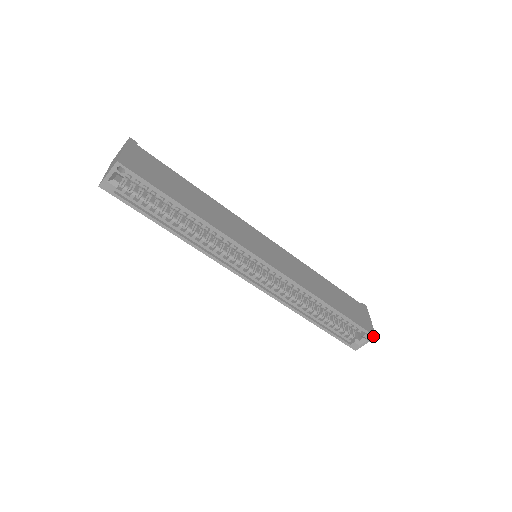
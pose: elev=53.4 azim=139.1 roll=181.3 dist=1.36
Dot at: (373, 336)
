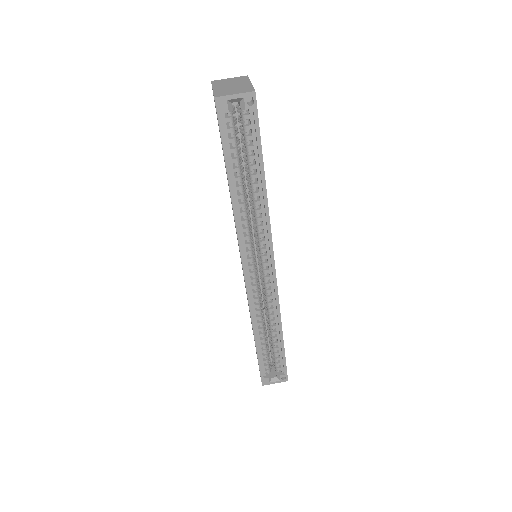
Dot at: (287, 379)
